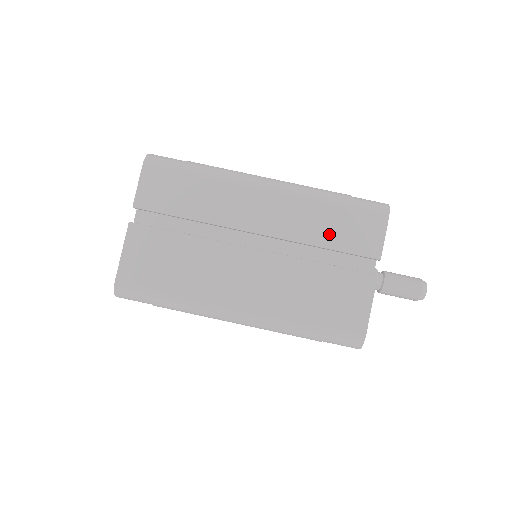
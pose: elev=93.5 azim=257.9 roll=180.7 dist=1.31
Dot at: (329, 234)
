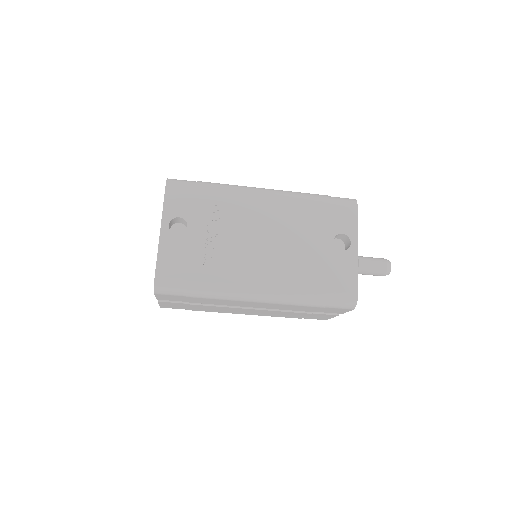
Dot at: (306, 310)
